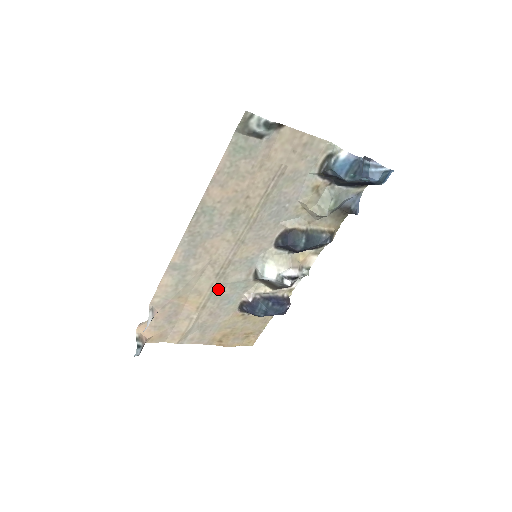
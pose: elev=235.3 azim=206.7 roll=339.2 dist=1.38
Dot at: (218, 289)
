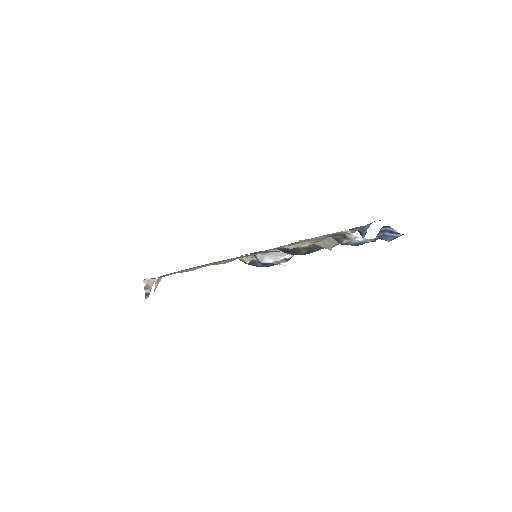
Dot at: occluded
